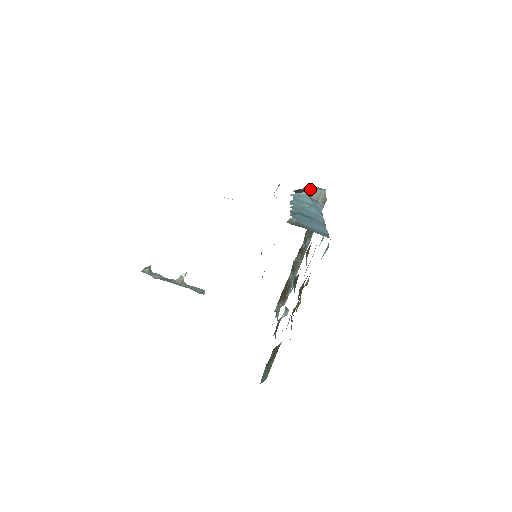
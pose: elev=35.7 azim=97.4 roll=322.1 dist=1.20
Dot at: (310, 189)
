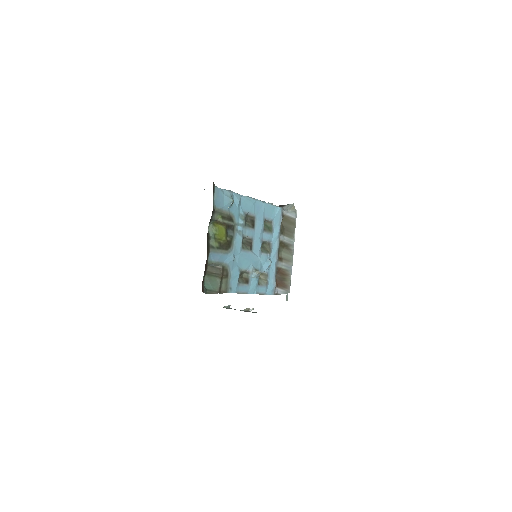
Dot at: (282, 205)
